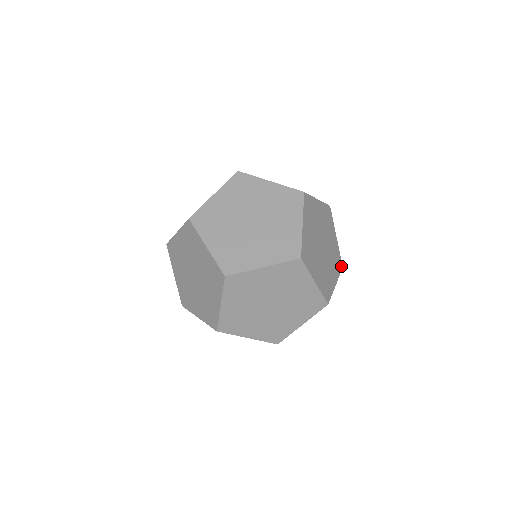
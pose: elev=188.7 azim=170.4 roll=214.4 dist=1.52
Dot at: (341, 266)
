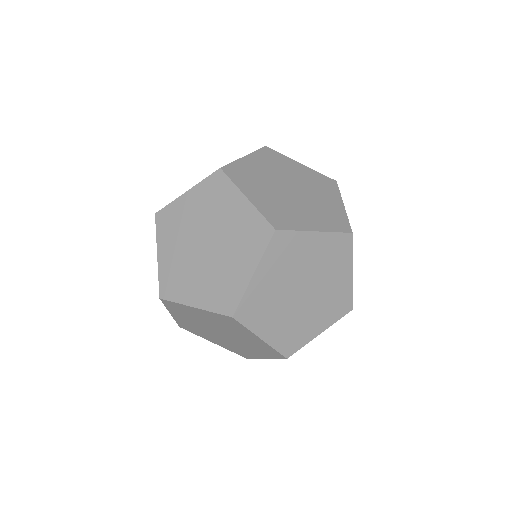
Dot at: occluded
